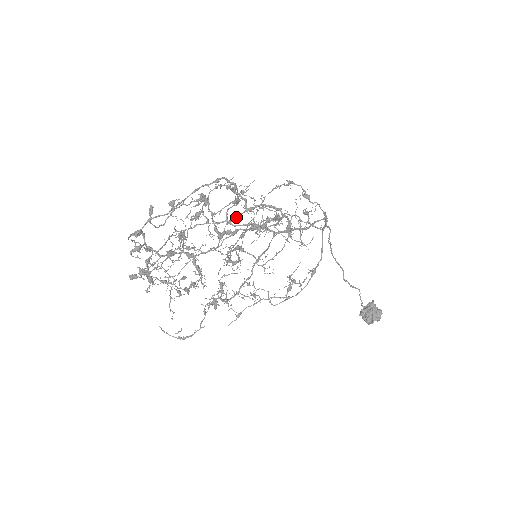
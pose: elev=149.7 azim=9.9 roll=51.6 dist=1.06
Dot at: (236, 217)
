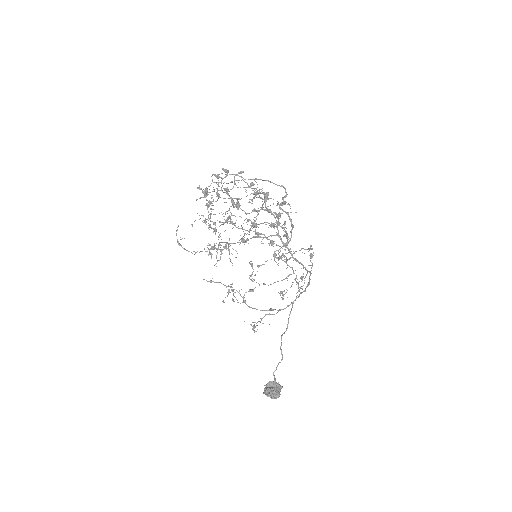
Dot at: occluded
